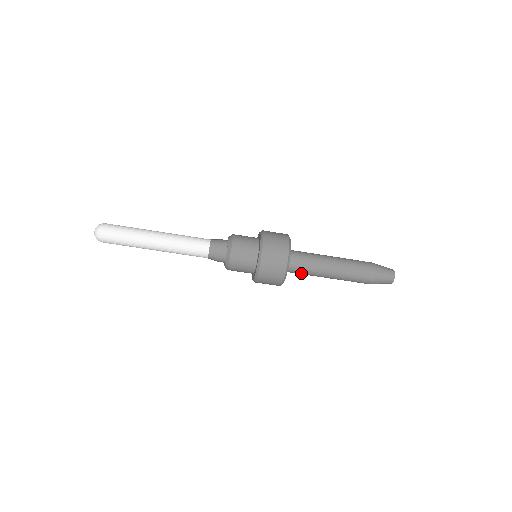
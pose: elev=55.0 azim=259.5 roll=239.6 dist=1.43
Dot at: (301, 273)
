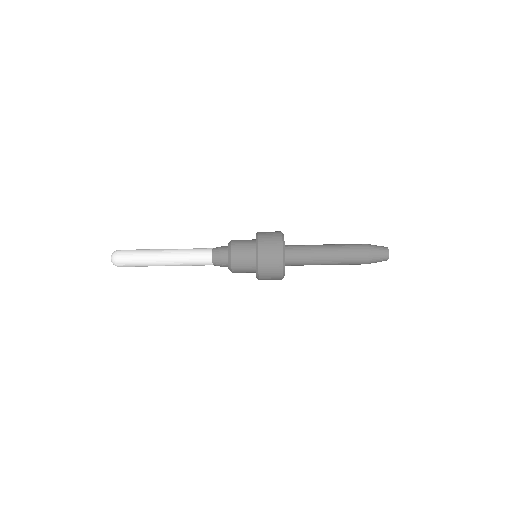
Dot at: (300, 255)
